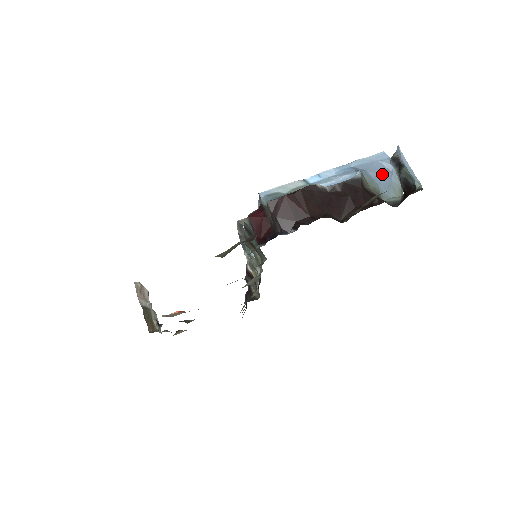
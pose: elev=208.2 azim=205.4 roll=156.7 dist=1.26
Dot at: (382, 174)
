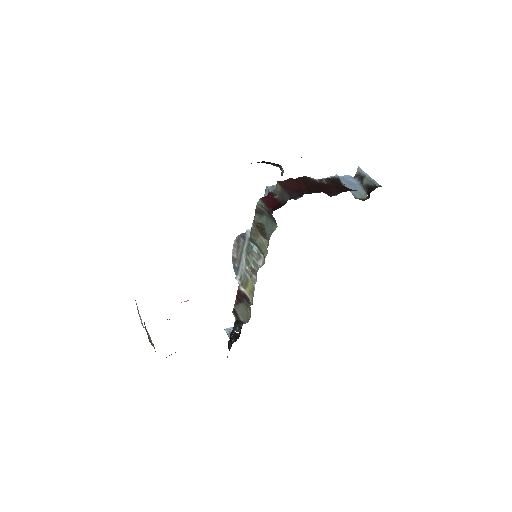
Dot at: (350, 184)
